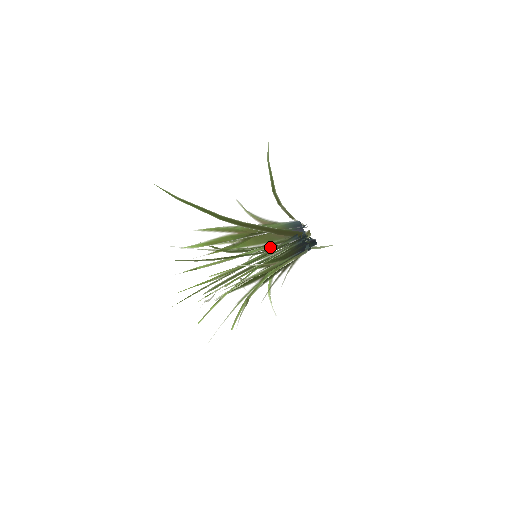
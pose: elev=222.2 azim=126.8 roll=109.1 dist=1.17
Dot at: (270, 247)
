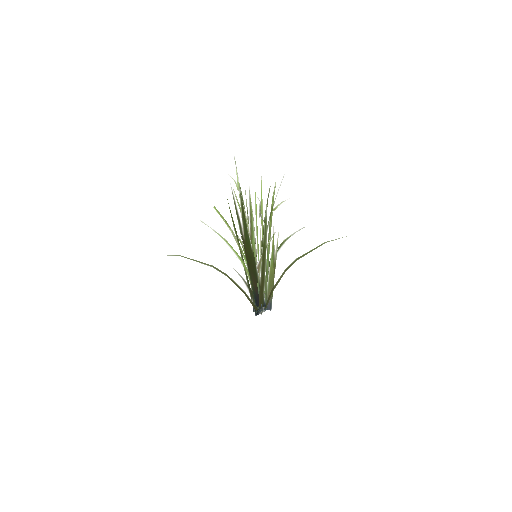
Dot at: occluded
